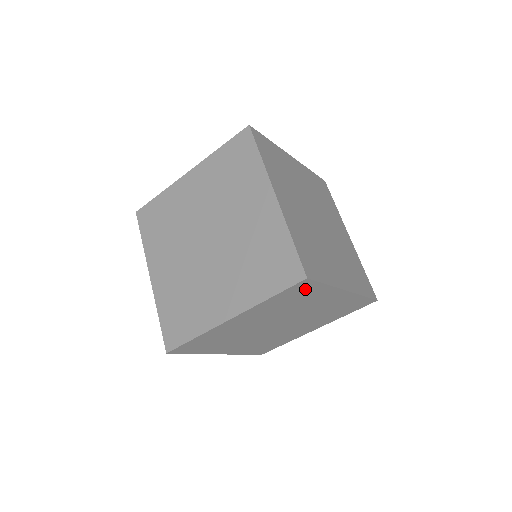
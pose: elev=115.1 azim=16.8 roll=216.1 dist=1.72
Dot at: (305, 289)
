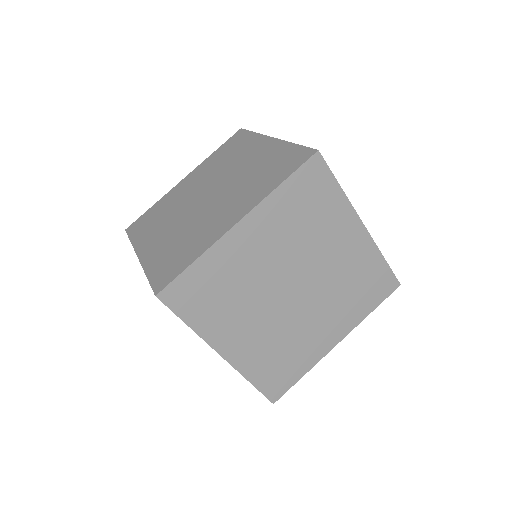
Dot at: (318, 184)
